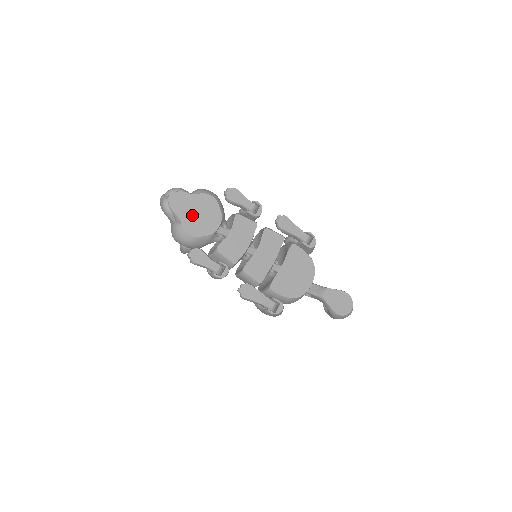
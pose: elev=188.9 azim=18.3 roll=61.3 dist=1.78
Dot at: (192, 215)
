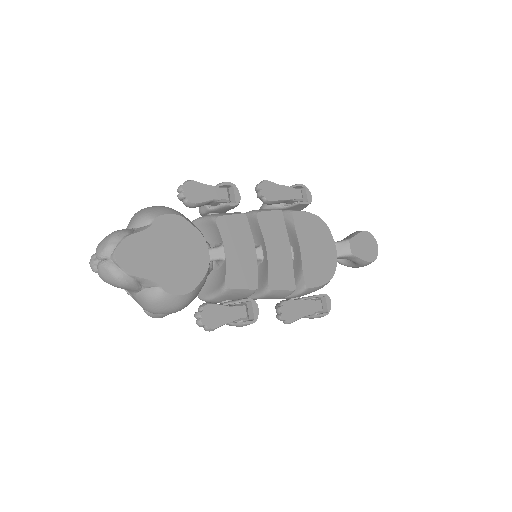
Dot at: (166, 263)
